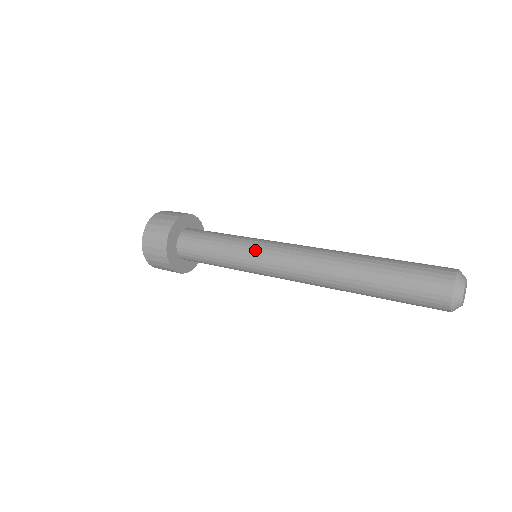
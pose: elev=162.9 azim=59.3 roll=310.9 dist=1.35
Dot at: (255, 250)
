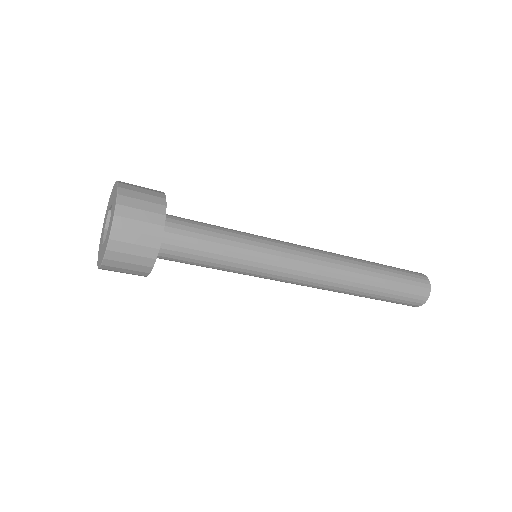
Dot at: (271, 240)
